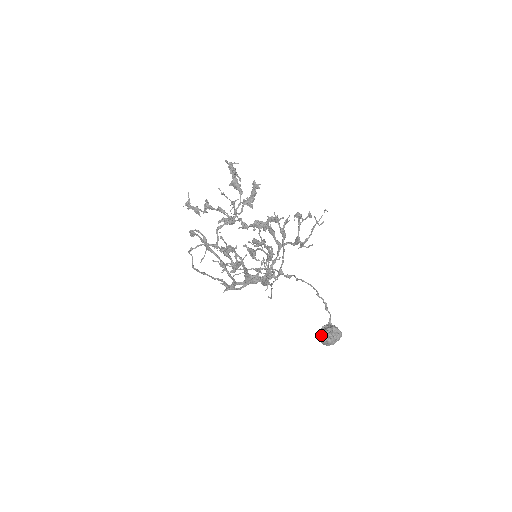
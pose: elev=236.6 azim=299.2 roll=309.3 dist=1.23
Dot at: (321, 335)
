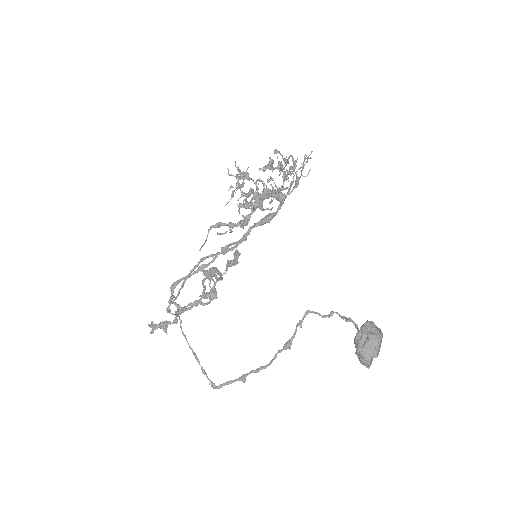
Dot at: (358, 338)
